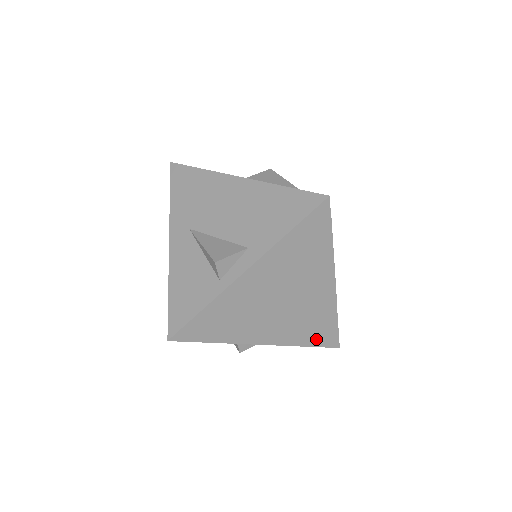
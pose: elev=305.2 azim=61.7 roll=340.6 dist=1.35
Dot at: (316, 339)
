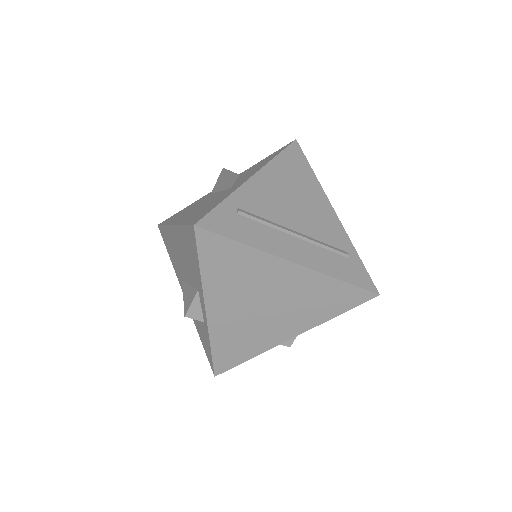
Dot at: (342, 305)
